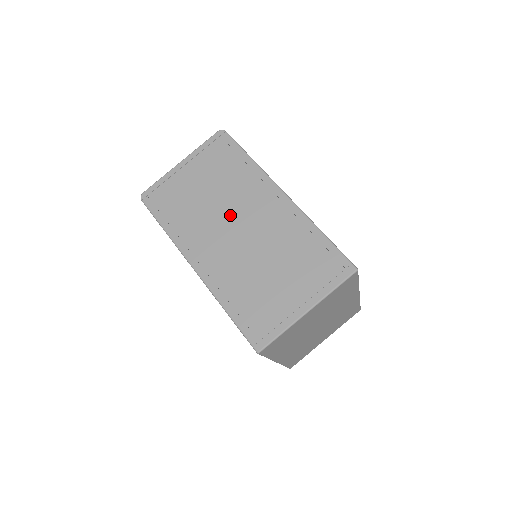
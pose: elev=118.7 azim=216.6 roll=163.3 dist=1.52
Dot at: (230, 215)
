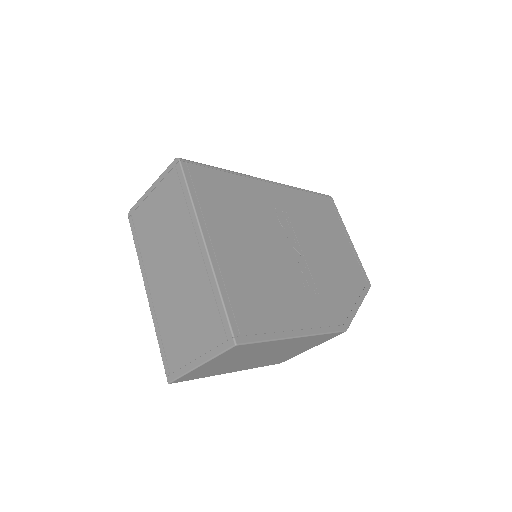
Dot at: (170, 253)
